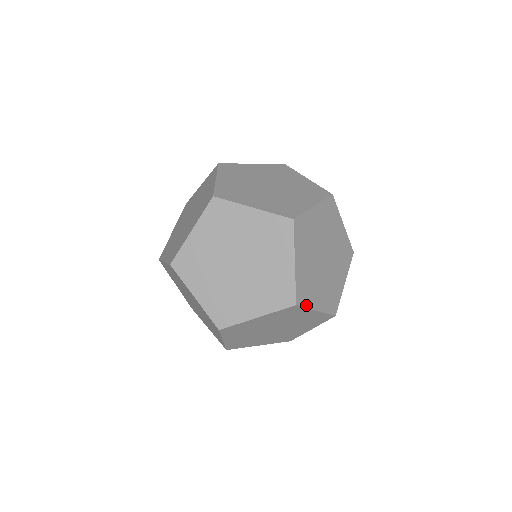
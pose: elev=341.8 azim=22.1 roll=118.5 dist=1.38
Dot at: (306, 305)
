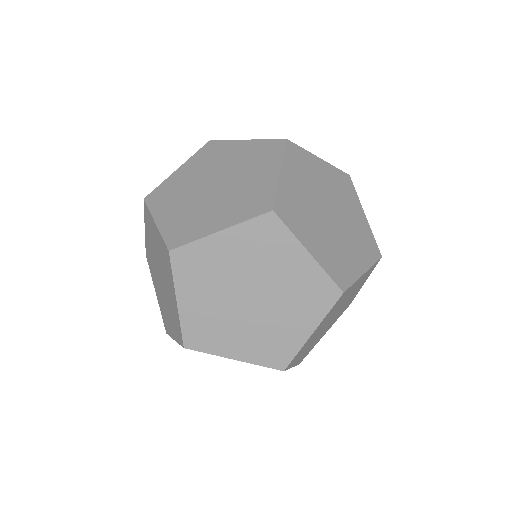
Dot at: (207, 350)
